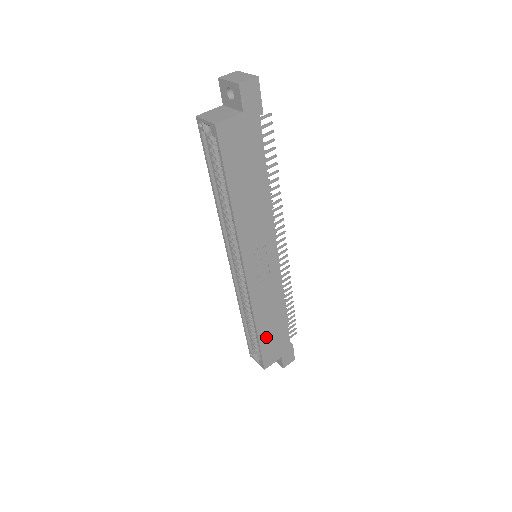
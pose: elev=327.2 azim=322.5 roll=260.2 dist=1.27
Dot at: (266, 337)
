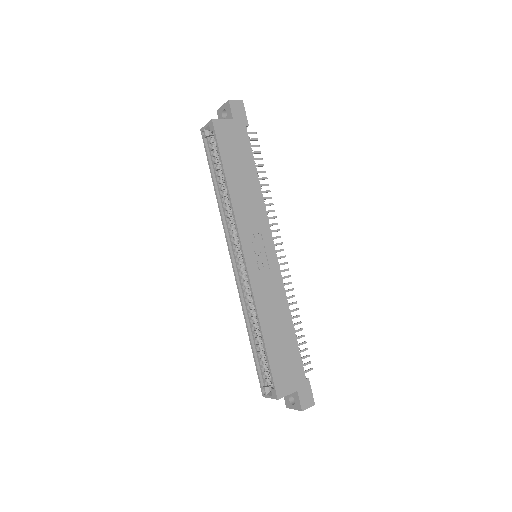
Dot at: (274, 350)
